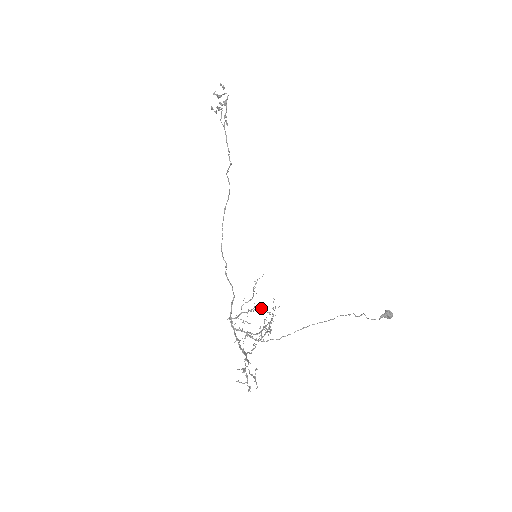
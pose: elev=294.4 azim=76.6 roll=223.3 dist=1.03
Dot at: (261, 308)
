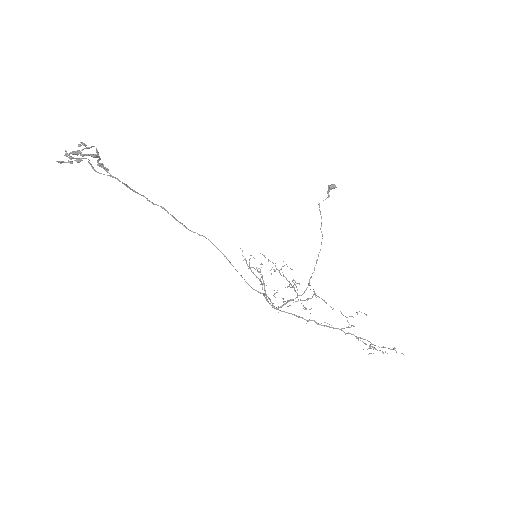
Dot at: (249, 264)
